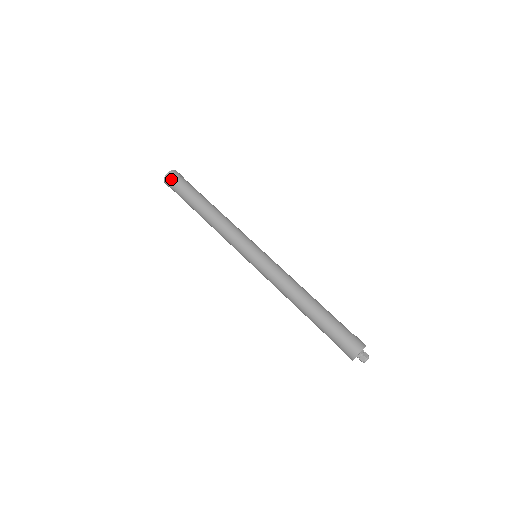
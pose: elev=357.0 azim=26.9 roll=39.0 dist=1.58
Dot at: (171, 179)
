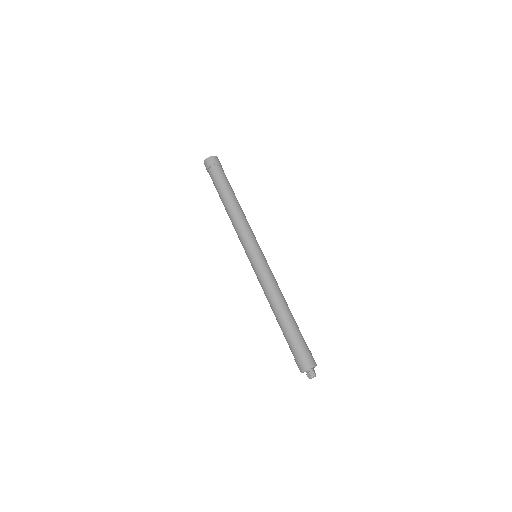
Dot at: (208, 165)
